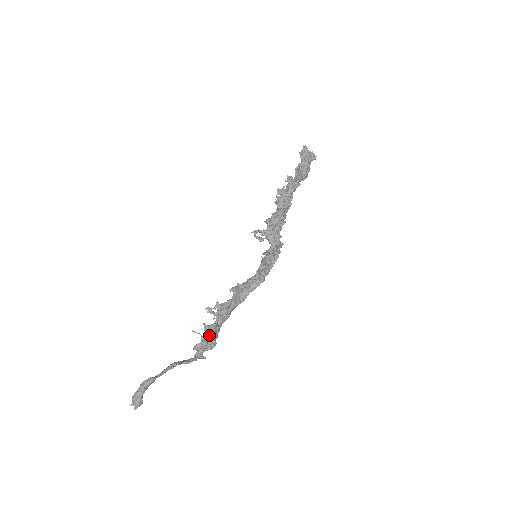
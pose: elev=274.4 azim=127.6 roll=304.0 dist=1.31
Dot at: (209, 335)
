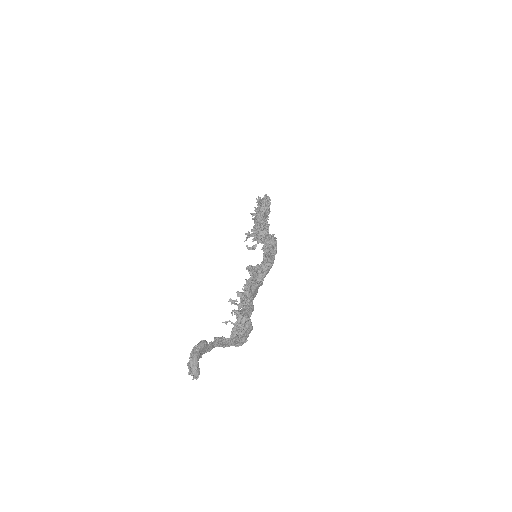
Dot at: (242, 316)
